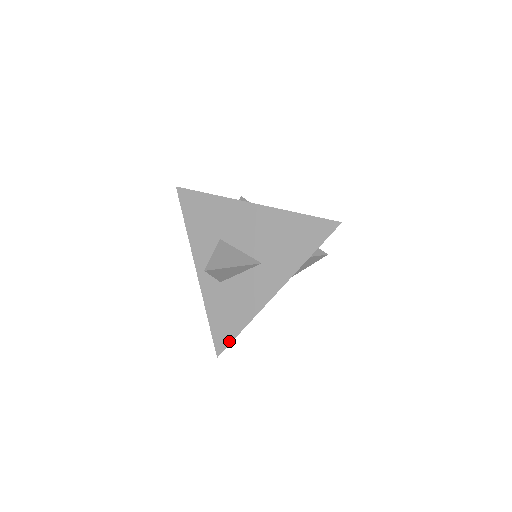
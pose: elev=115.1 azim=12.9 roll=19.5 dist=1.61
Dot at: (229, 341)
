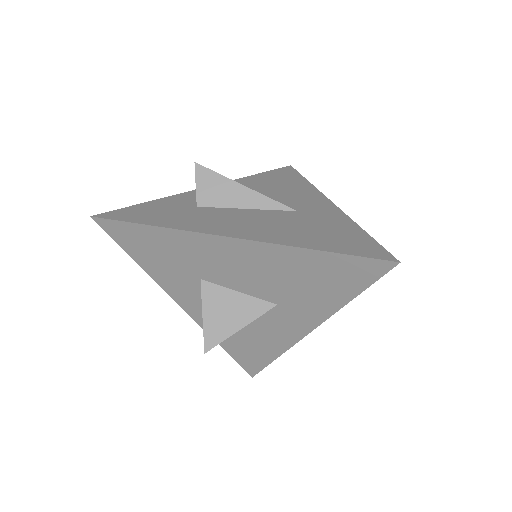
Dot at: (261, 367)
